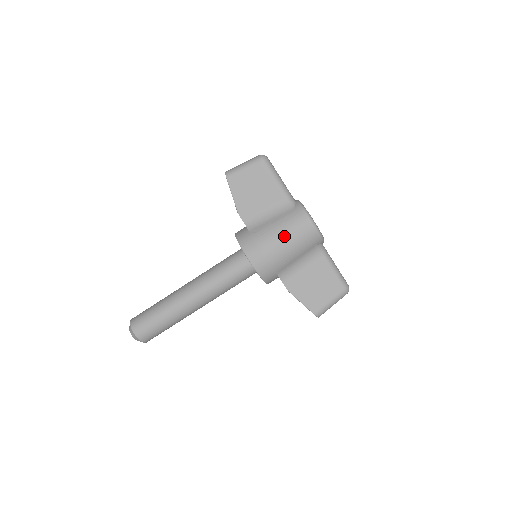
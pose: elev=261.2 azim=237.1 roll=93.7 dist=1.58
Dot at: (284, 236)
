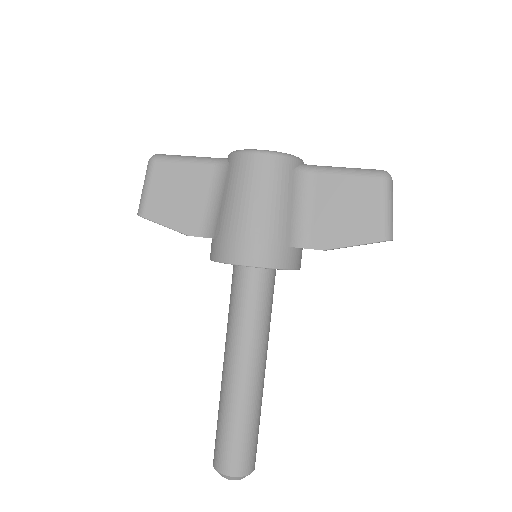
Dot at: (246, 199)
